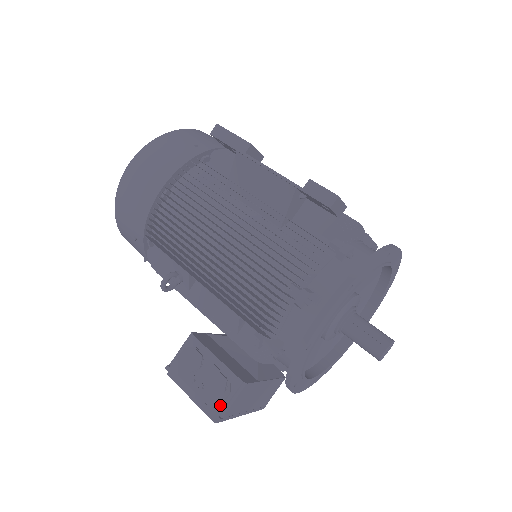
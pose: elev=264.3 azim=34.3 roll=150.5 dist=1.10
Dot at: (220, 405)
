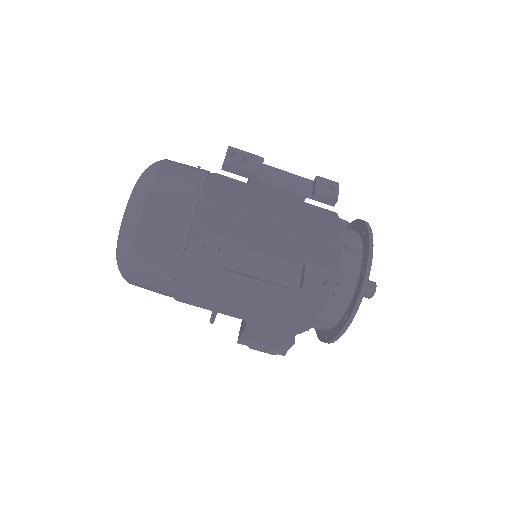
Dot at: (282, 352)
